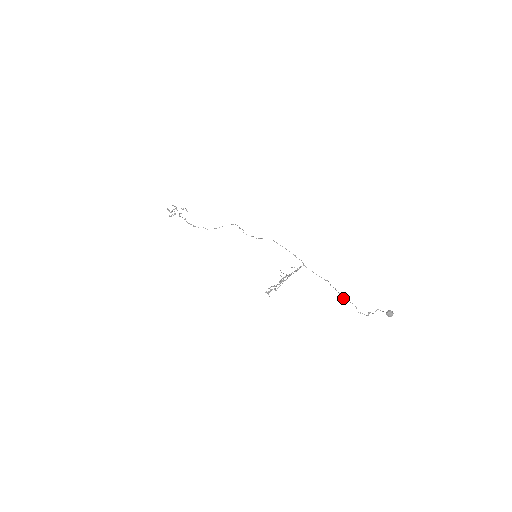
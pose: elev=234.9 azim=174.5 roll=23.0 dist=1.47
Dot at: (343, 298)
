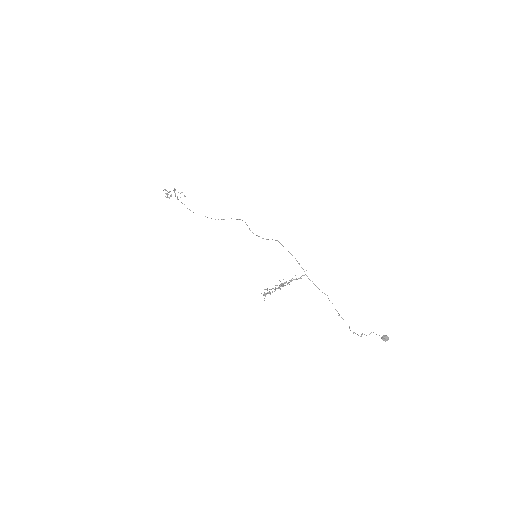
Dot at: (339, 315)
